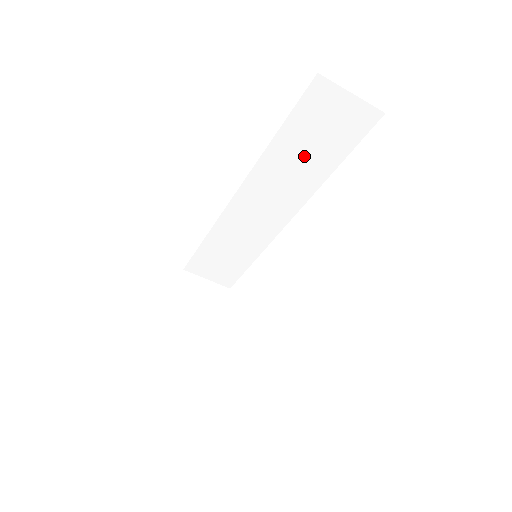
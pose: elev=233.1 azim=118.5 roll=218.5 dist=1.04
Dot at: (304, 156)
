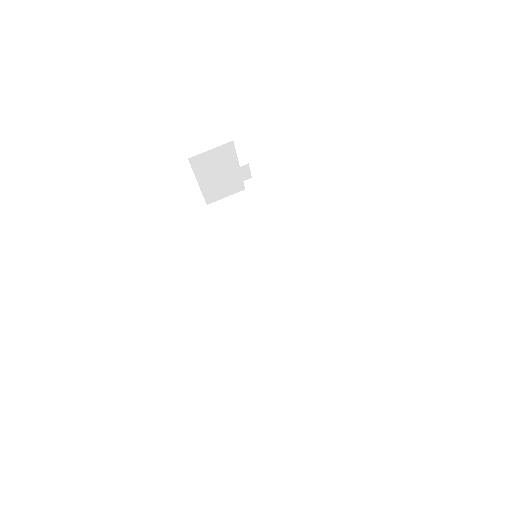
Dot at: (243, 234)
